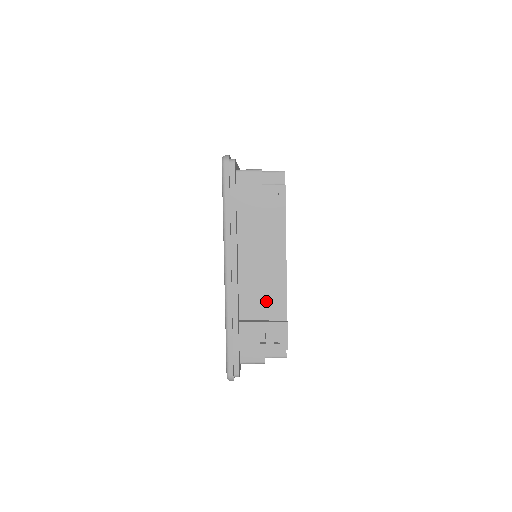
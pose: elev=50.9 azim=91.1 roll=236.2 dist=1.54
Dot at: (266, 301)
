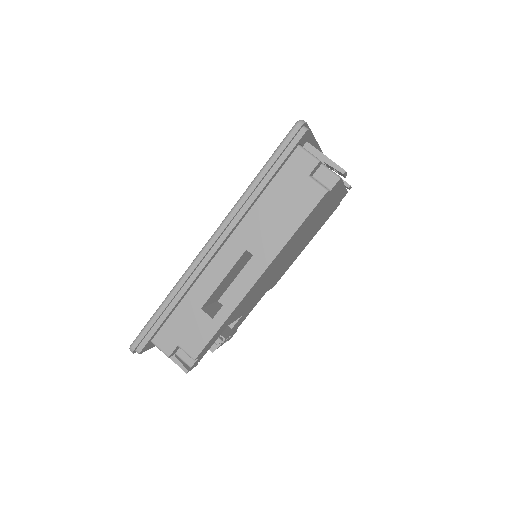
Dot at: occluded
